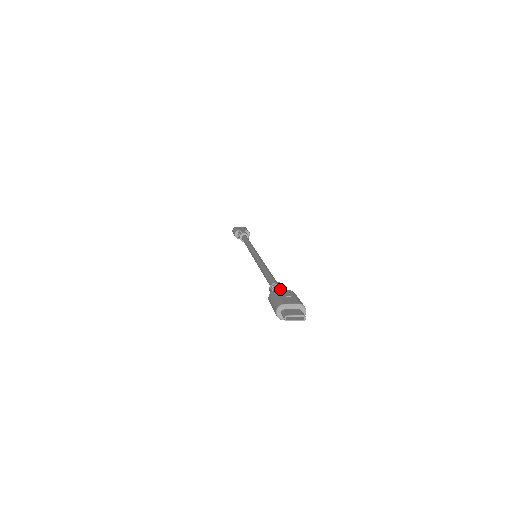
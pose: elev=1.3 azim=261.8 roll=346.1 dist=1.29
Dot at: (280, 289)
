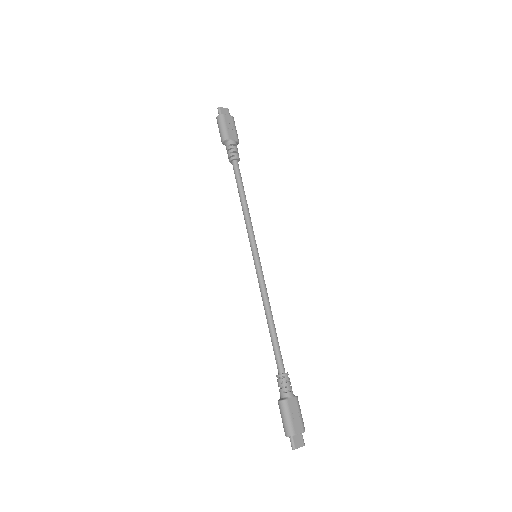
Dot at: (290, 397)
